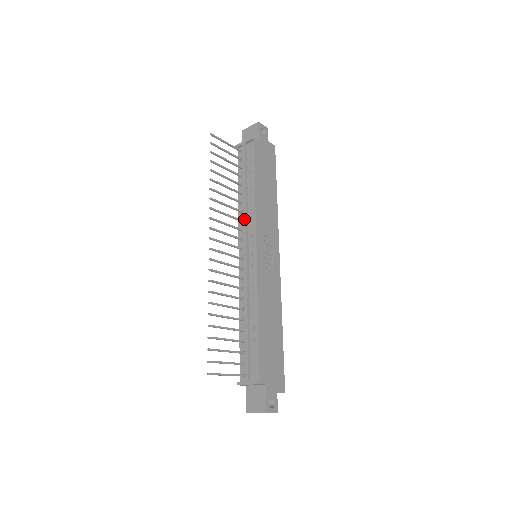
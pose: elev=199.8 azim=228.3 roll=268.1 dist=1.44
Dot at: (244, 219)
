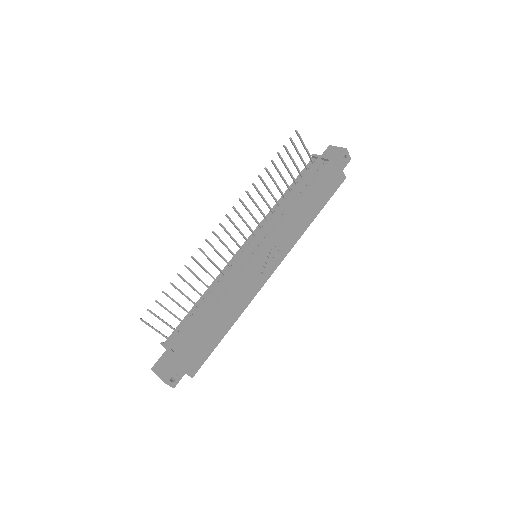
Dot at: (269, 220)
